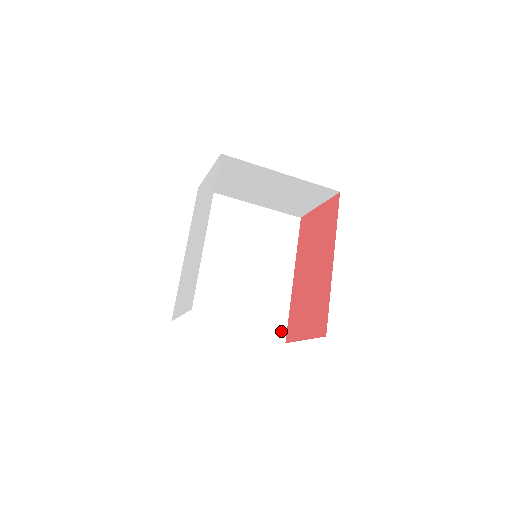
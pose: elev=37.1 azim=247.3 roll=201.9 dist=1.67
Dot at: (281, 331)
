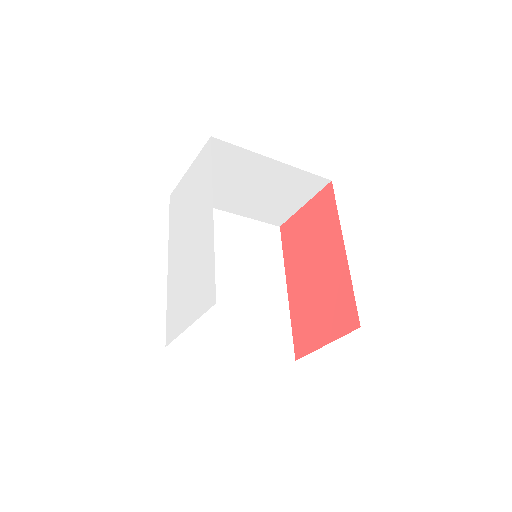
Dot at: (288, 348)
